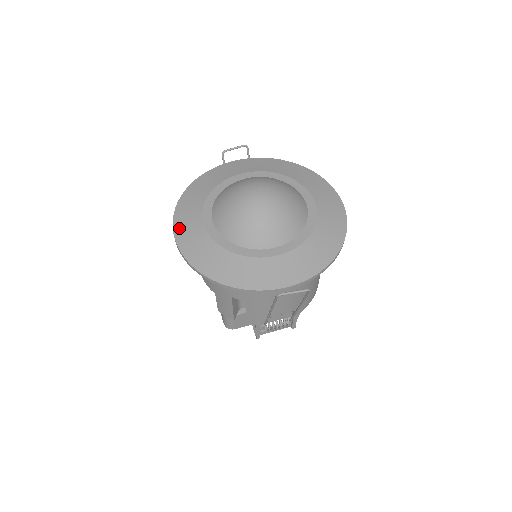
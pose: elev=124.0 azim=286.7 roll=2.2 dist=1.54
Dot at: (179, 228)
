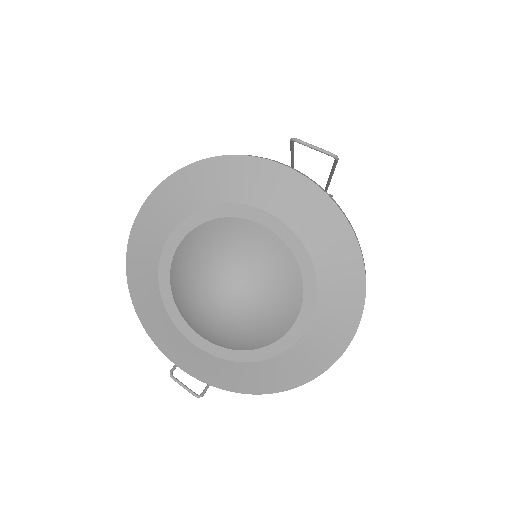
Dot at: (144, 217)
